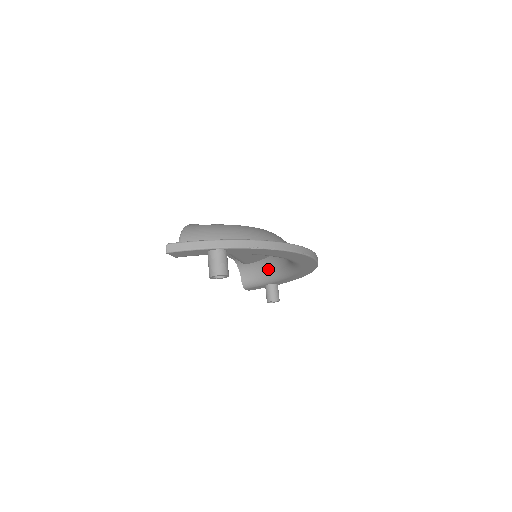
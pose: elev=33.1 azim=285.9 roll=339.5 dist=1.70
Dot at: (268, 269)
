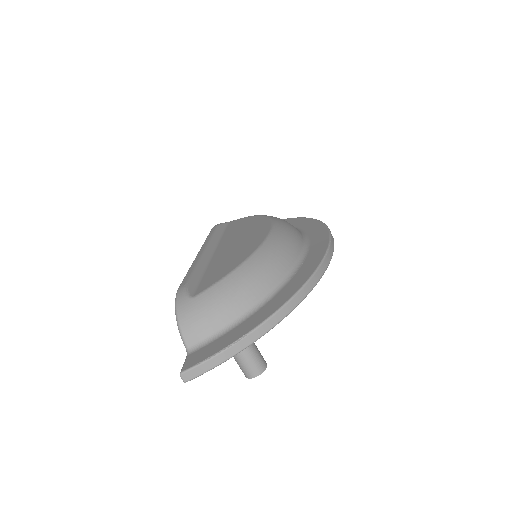
Dot at: occluded
